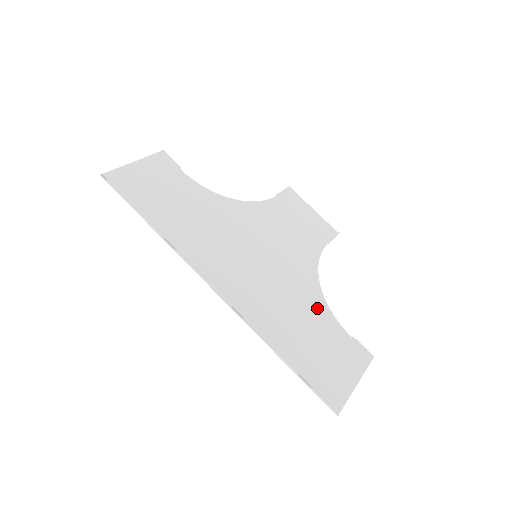
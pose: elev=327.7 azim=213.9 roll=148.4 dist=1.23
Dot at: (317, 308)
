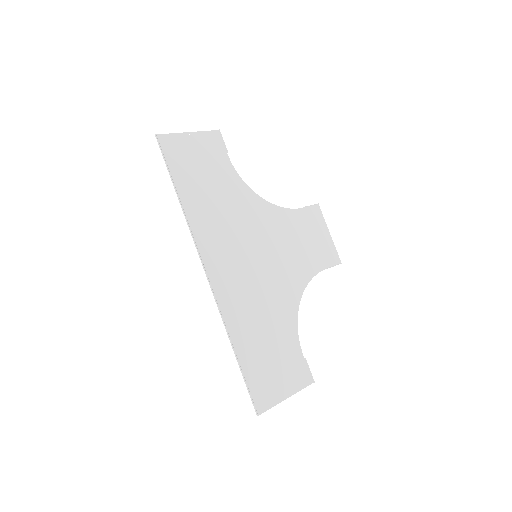
Dot at: (287, 321)
